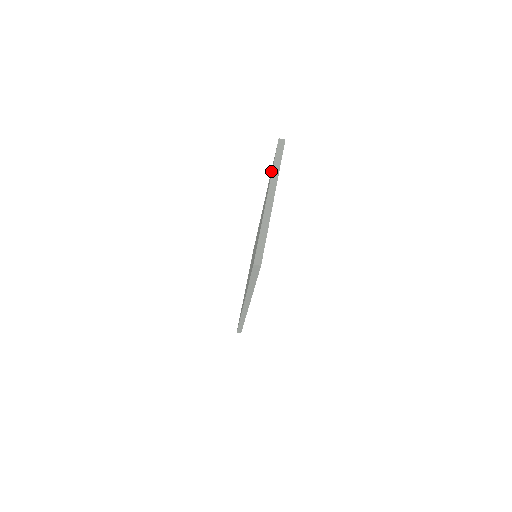
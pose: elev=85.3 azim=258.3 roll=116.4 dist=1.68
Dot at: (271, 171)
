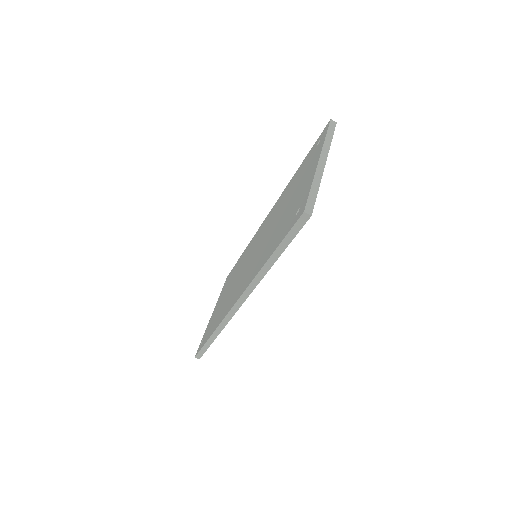
Dot at: (309, 156)
